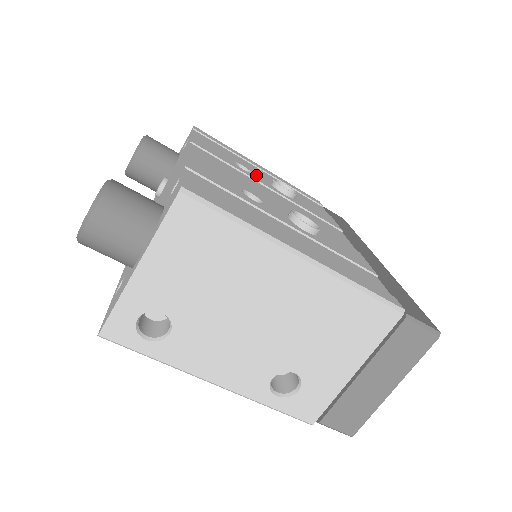
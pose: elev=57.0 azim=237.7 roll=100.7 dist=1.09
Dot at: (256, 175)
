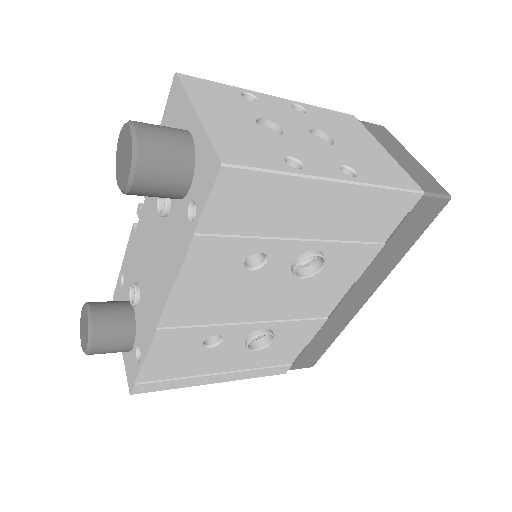
Dot at: (273, 262)
